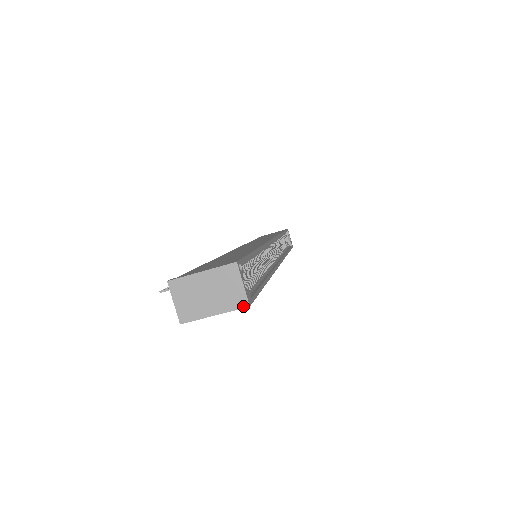
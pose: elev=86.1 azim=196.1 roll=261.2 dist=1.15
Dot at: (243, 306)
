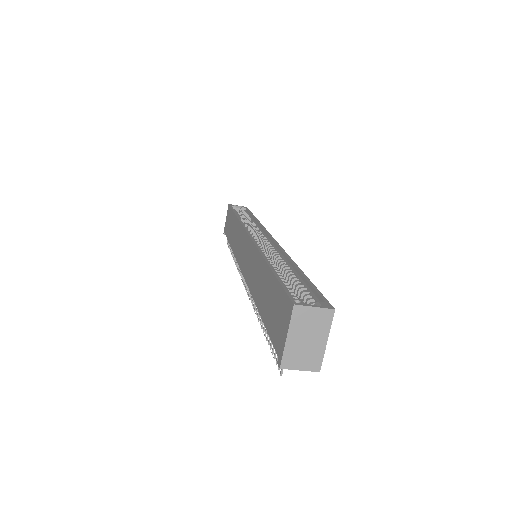
Dot at: (332, 315)
